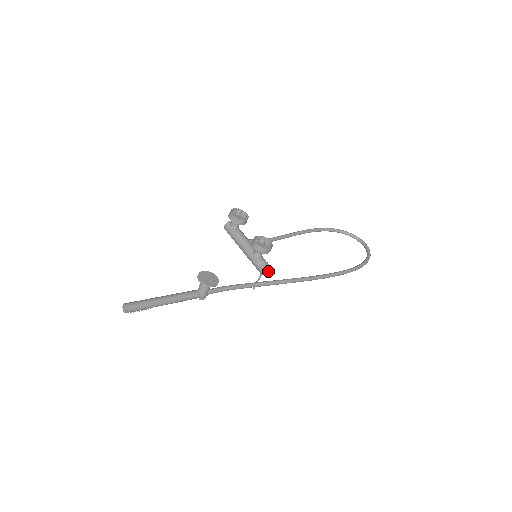
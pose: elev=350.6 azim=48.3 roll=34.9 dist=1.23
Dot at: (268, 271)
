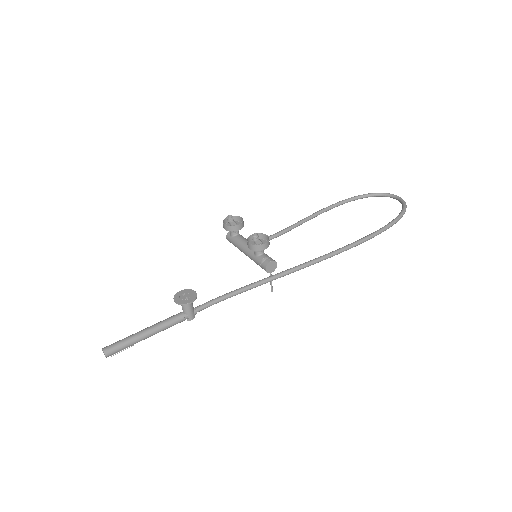
Dot at: (275, 267)
